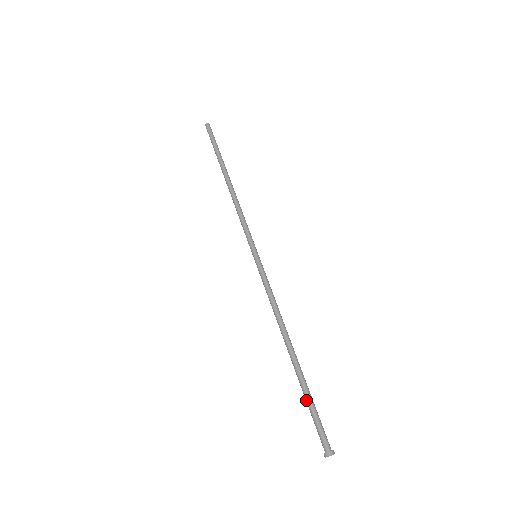
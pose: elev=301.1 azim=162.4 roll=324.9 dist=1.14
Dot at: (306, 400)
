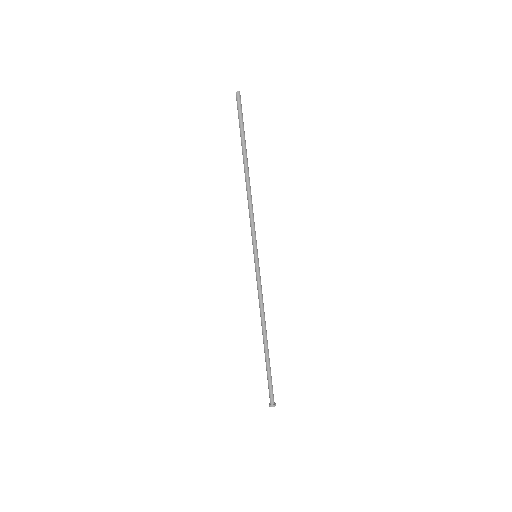
Dot at: (267, 371)
